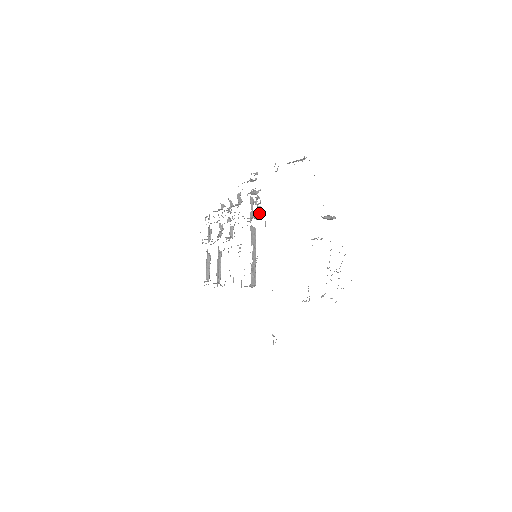
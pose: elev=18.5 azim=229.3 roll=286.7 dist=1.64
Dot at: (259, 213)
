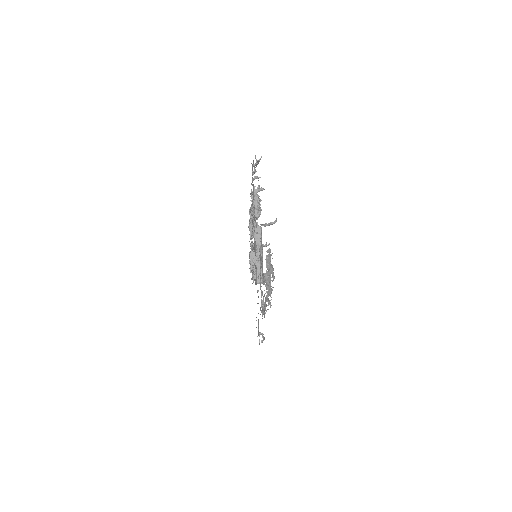
Dot at: (258, 212)
